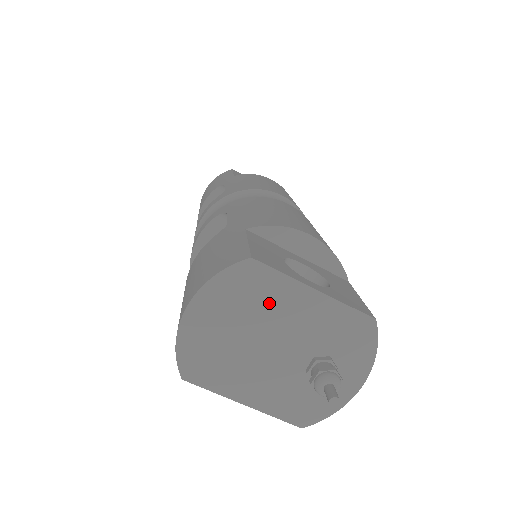
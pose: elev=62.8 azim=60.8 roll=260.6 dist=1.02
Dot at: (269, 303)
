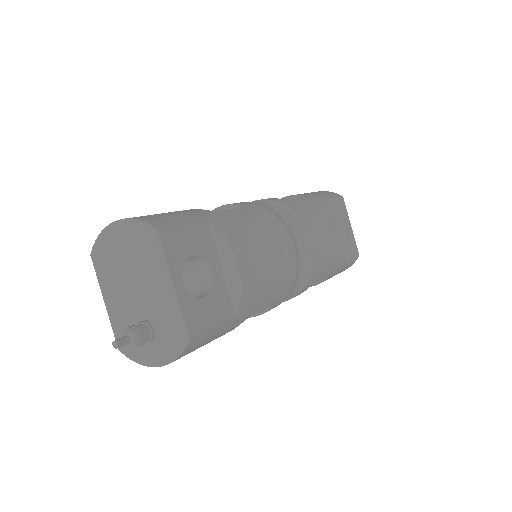
Dot at: (149, 264)
